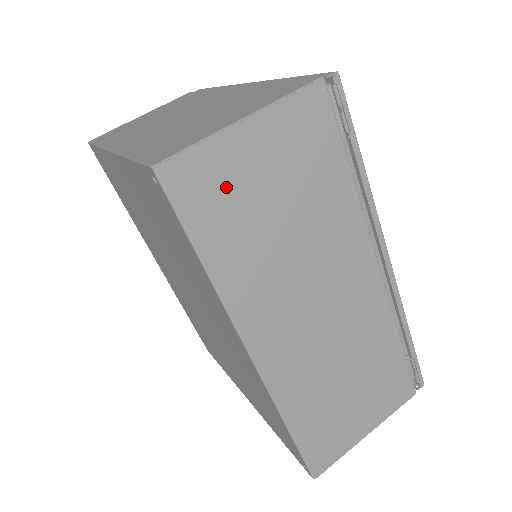
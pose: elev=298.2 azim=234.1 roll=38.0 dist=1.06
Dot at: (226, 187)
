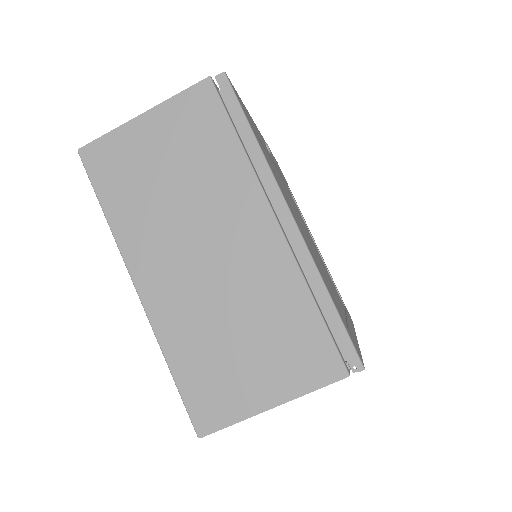
Dot at: occluded
